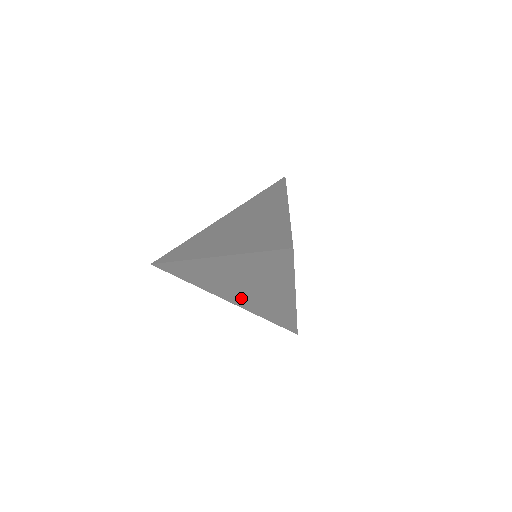
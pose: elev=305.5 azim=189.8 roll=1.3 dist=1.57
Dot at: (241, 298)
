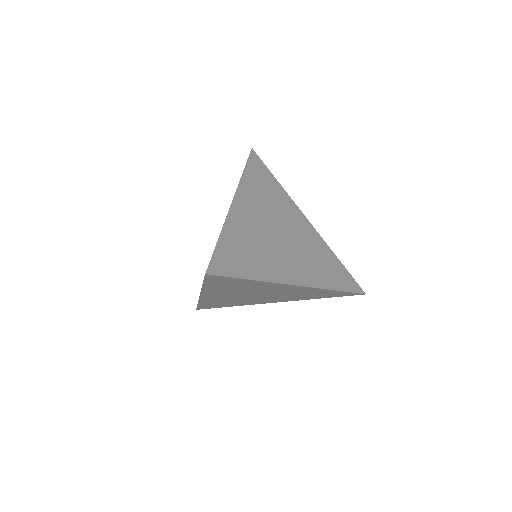
Dot at: (276, 299)
